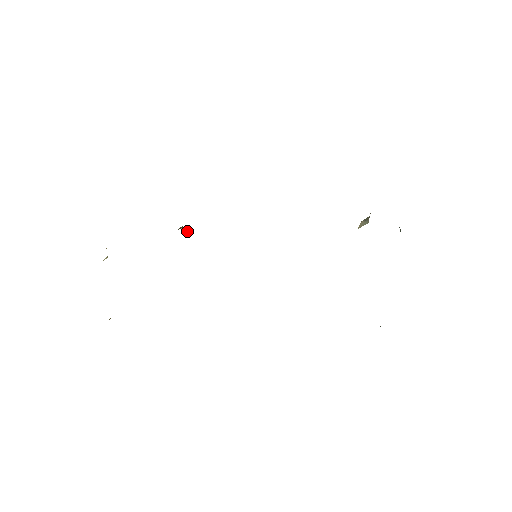
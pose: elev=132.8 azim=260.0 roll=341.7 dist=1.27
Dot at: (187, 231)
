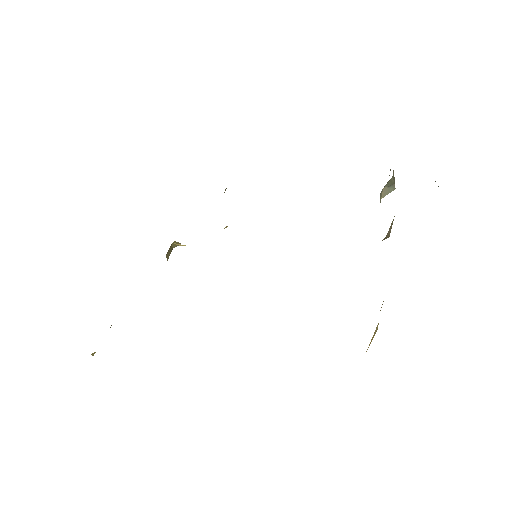
Dot at: (180, 245)
